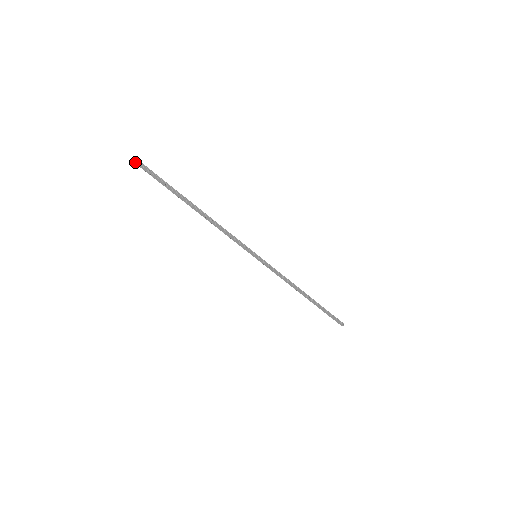
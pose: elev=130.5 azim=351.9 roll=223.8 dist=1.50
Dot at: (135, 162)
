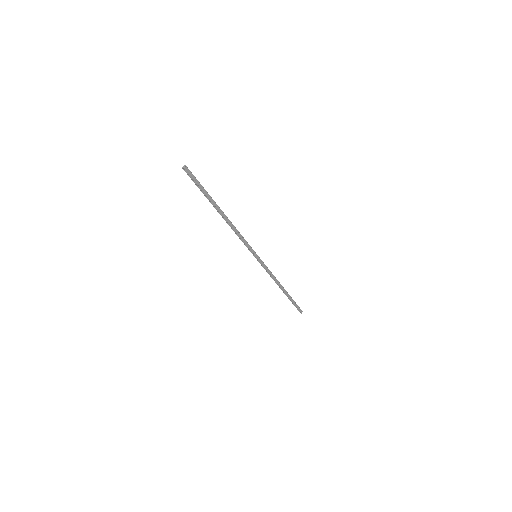
Dot at: (185, 168)
